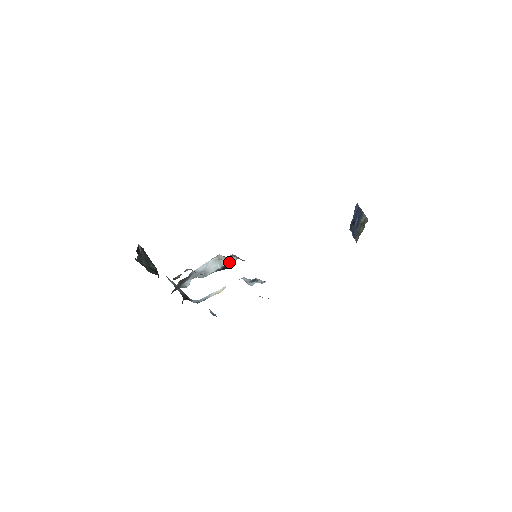
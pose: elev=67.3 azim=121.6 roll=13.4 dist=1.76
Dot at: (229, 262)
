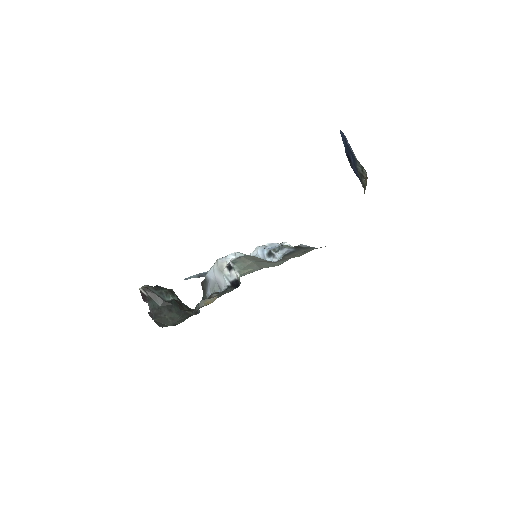
Dot at: (233, 277)
